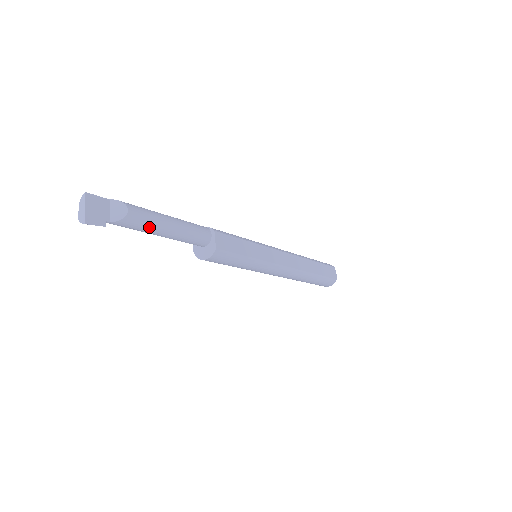
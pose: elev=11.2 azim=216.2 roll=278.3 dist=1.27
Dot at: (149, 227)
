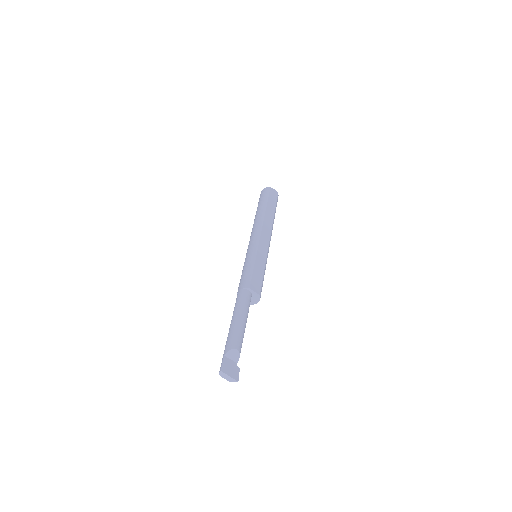
Dot at: occluded
